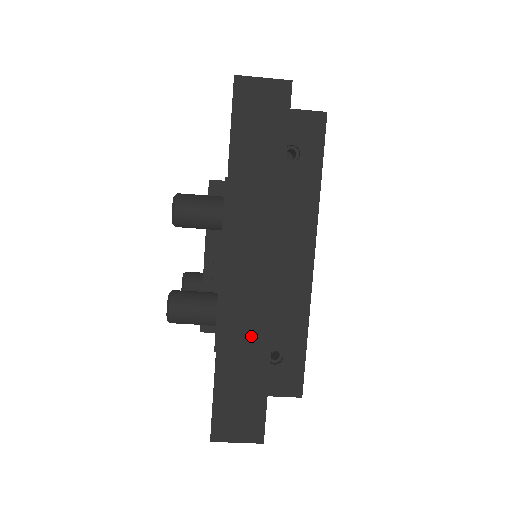
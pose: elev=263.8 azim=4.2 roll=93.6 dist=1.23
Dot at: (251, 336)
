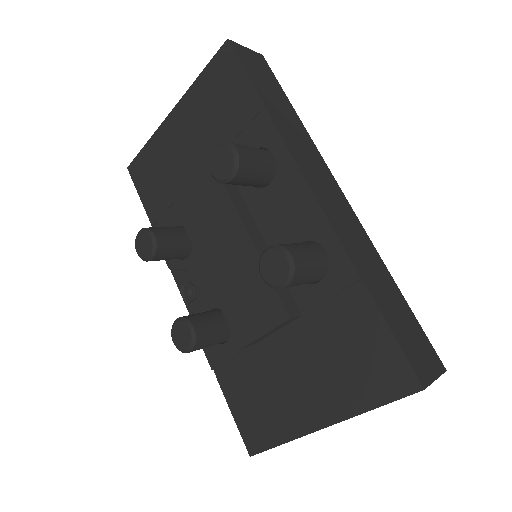
Dot at: (369, 257)
